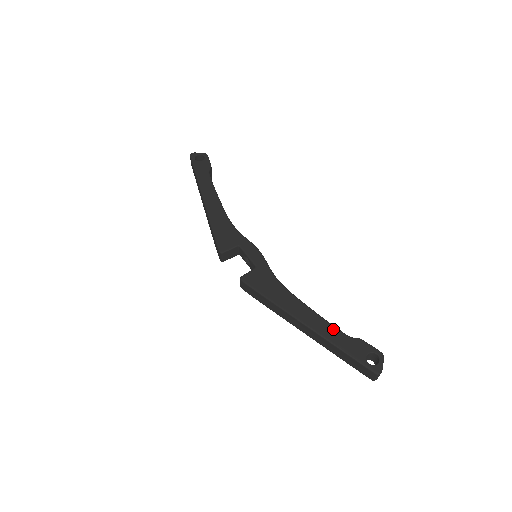
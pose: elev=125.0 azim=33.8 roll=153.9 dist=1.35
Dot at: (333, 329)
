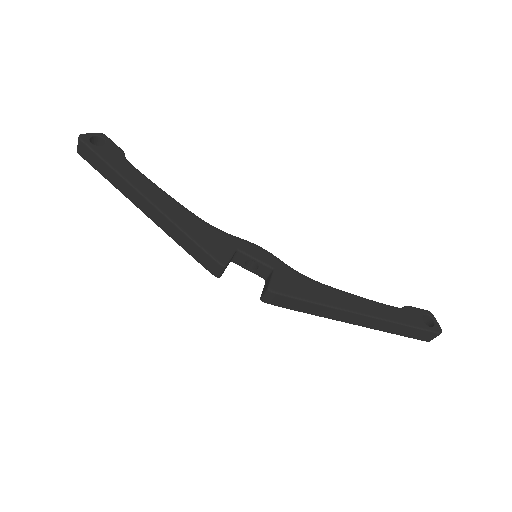
Dot at: (385, 307)
